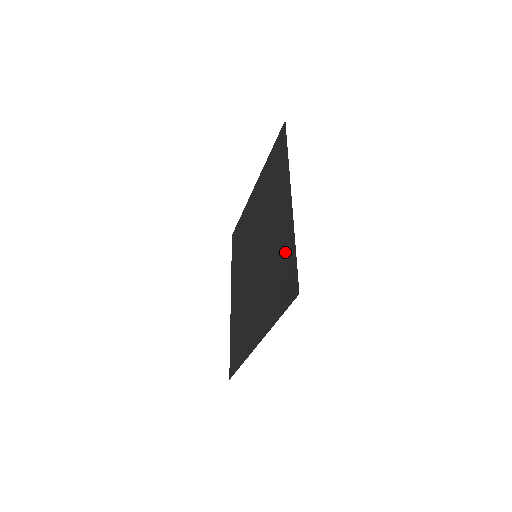
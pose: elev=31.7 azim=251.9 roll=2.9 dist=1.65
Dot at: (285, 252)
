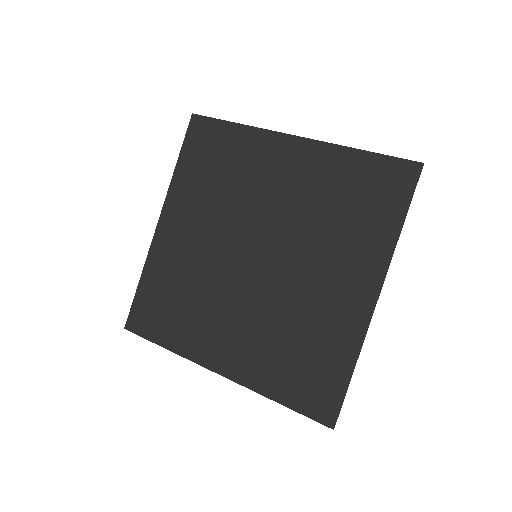
Dot at: (329, 350)
